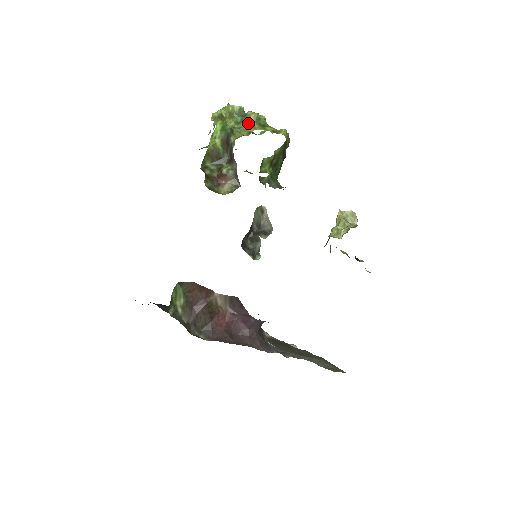
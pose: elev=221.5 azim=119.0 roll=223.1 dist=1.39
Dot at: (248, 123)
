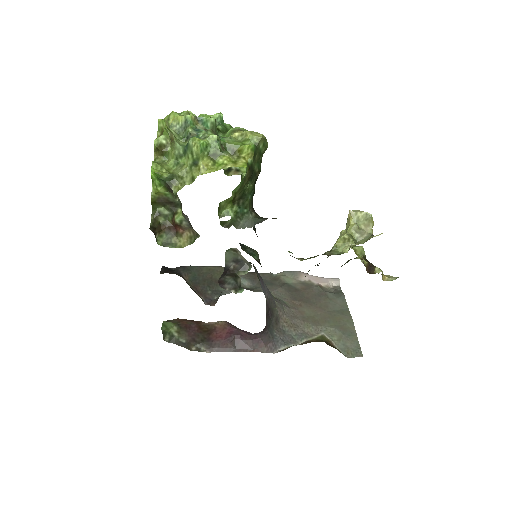
Dot at: (191, 159)
